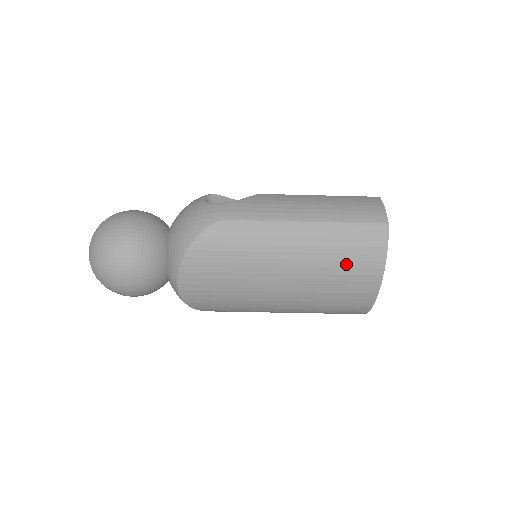
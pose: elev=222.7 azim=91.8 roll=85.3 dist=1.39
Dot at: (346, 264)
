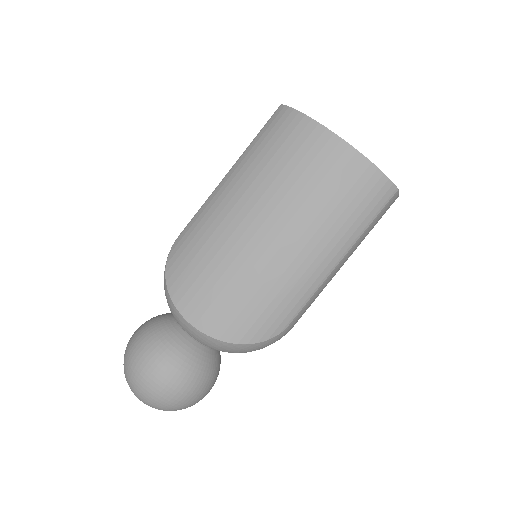
Dot at: (281, 152)
